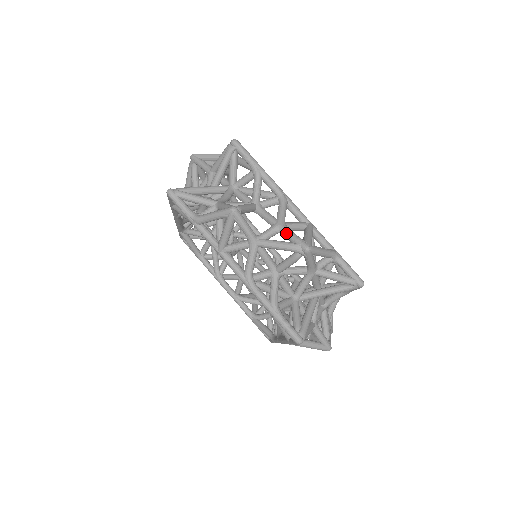
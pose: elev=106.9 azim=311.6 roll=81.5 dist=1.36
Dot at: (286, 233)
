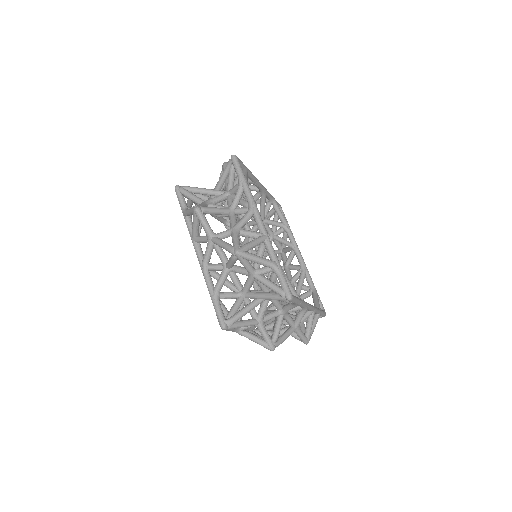
Dot at: (232, 237)
